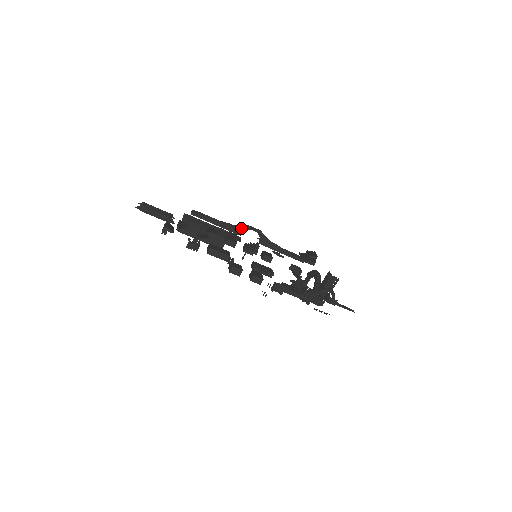
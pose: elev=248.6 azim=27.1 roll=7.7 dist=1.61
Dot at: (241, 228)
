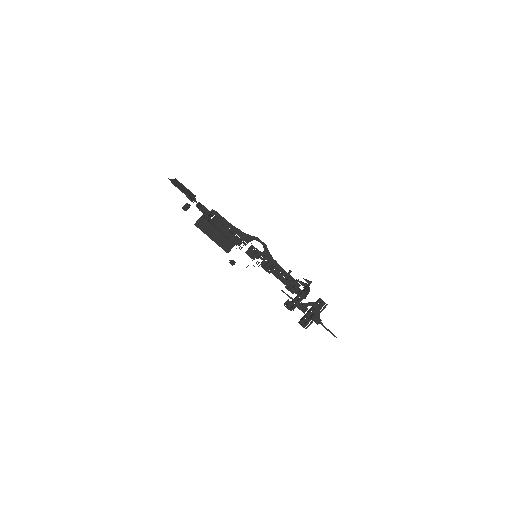
Dot at: (250, 237)
